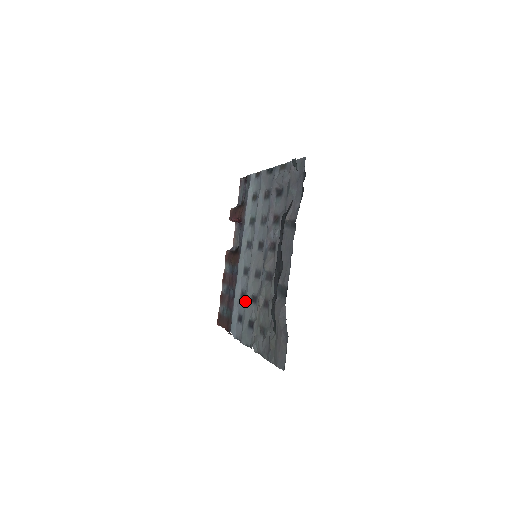
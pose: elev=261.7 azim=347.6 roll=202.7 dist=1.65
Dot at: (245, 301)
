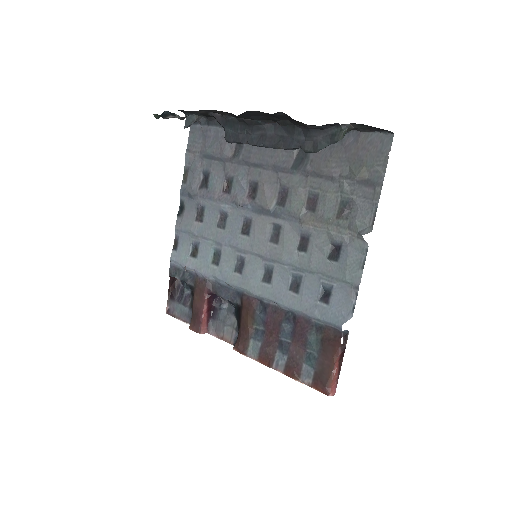
Dot at: (303, 272)
